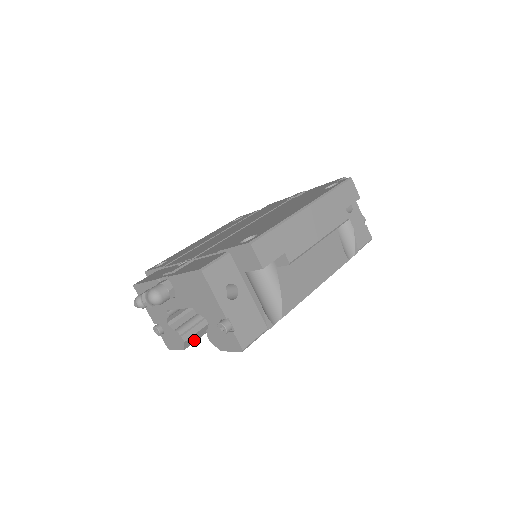
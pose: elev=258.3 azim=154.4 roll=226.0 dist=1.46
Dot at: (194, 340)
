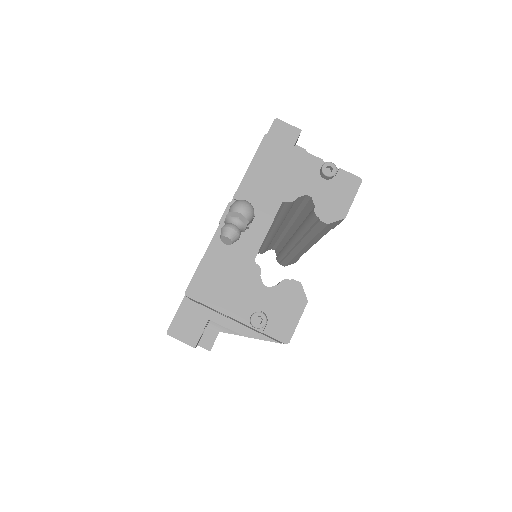
Dot at: occluded
